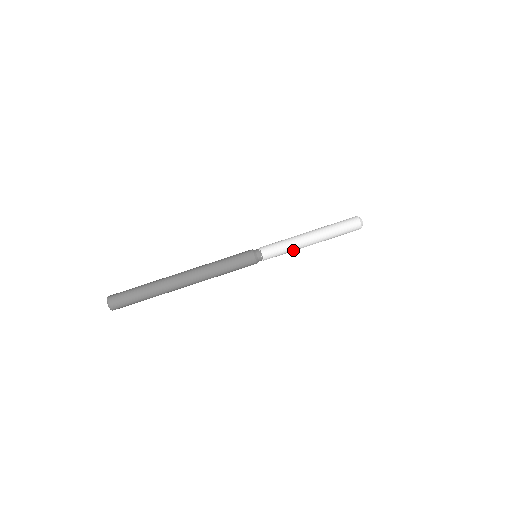
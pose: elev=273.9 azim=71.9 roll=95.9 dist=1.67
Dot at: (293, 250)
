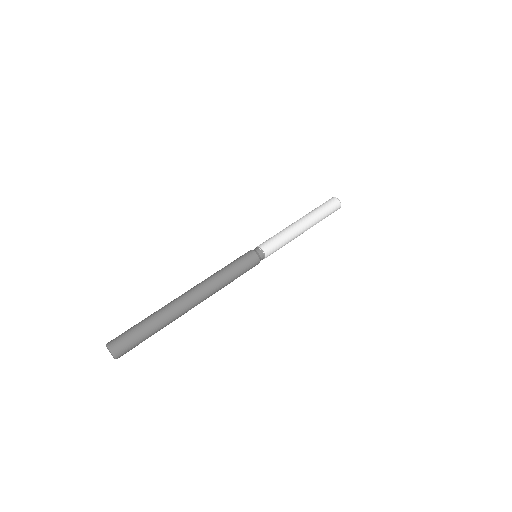
Dot at: (289, 241)
